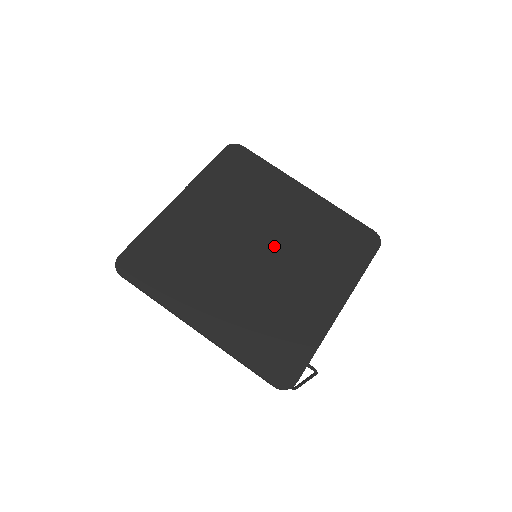
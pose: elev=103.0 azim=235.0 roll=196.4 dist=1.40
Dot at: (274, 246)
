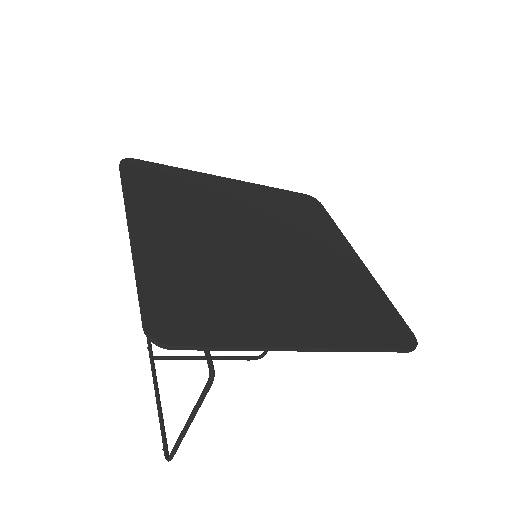
Dot at: (282, 256)
